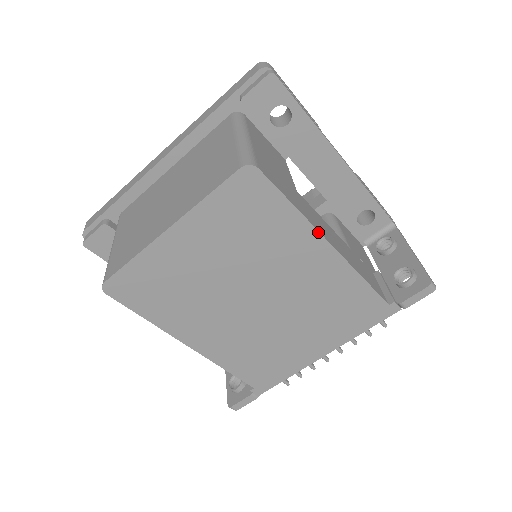
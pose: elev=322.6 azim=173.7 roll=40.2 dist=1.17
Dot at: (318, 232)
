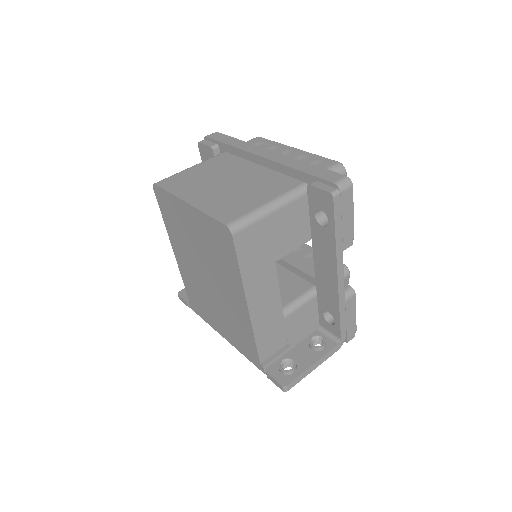
Dot at: (245, 293)
